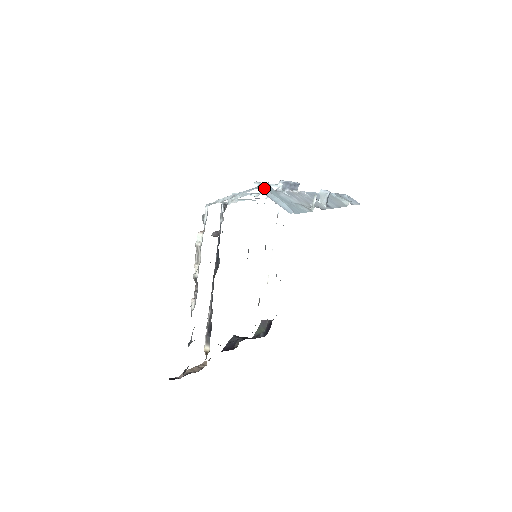
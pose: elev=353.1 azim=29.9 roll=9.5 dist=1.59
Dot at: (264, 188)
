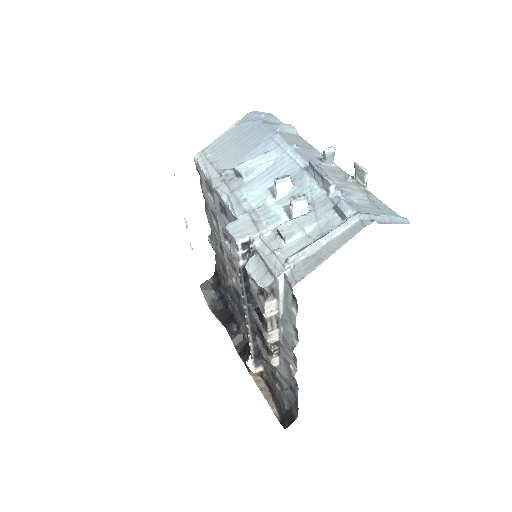
Dot at: (368, 215)
